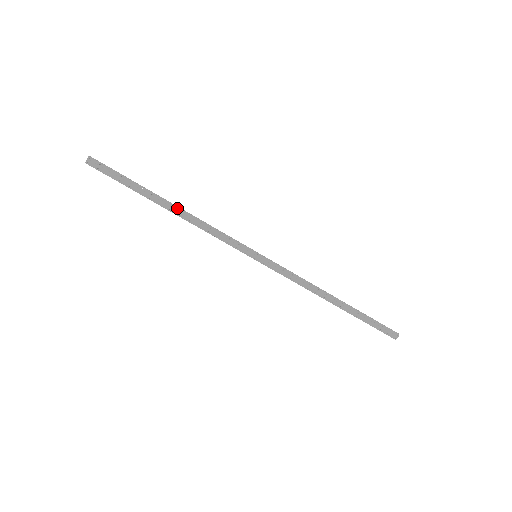
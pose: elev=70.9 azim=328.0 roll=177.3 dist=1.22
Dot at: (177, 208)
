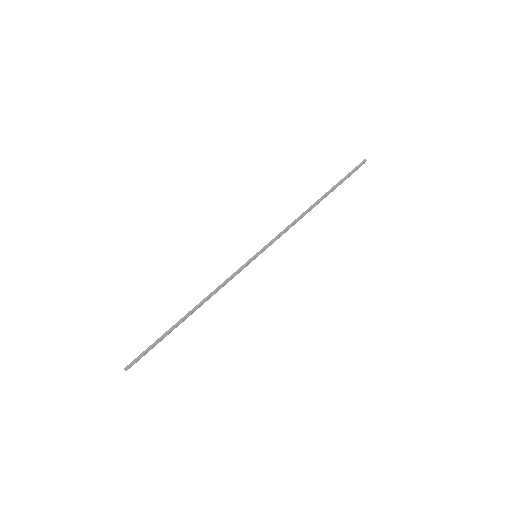
Dot at: (194, 310)
